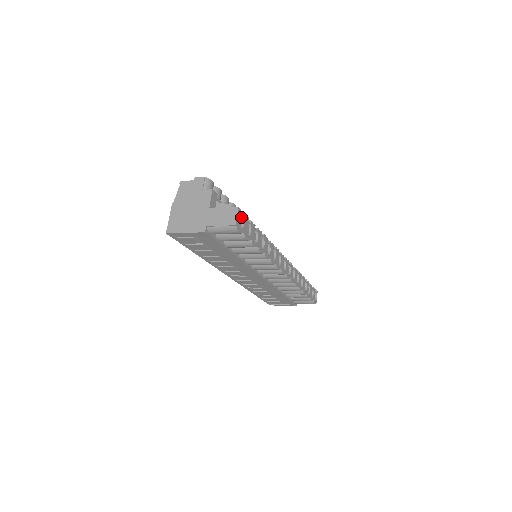
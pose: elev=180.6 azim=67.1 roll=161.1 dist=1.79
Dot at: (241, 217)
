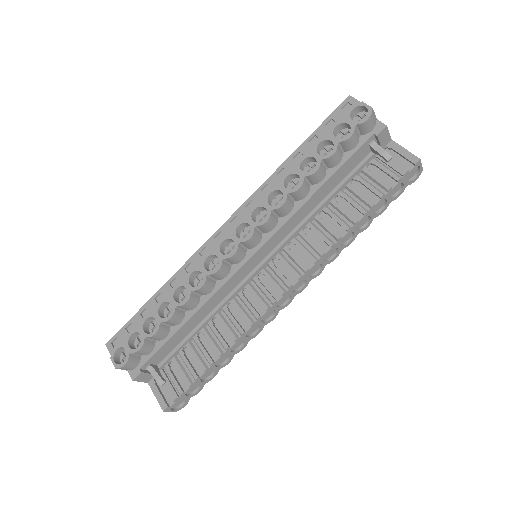
Dot at: (175, 399)
